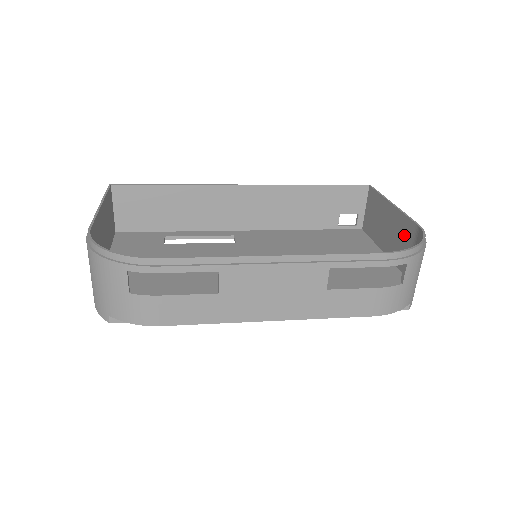
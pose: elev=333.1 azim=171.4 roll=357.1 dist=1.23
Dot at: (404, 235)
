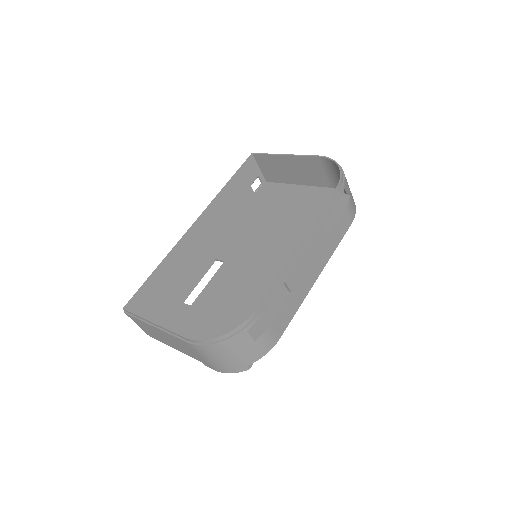
Dot at: (312, 167)
